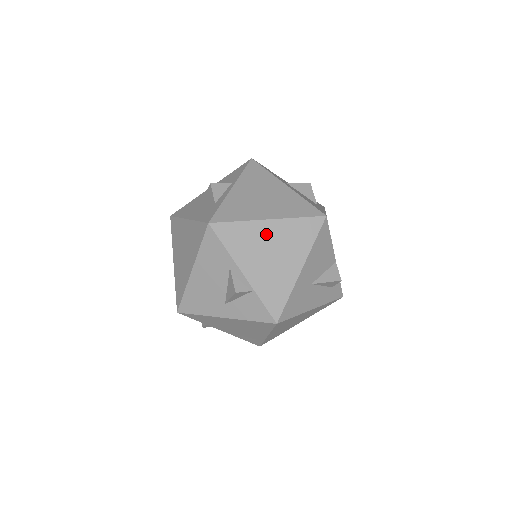
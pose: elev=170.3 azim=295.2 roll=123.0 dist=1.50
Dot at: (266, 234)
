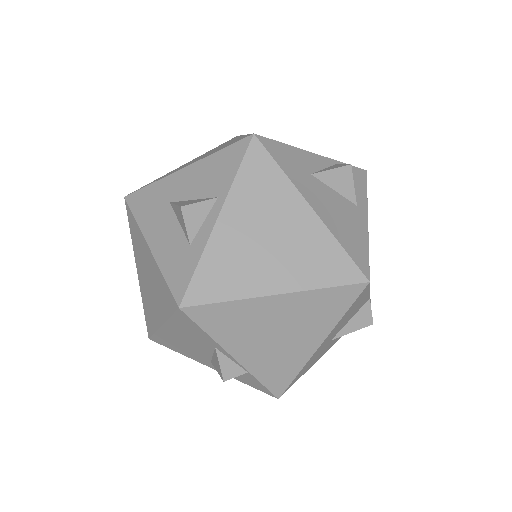
Dot at: (271, 313)
